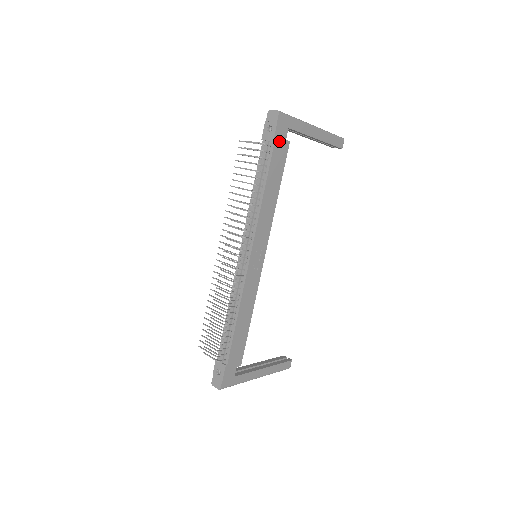
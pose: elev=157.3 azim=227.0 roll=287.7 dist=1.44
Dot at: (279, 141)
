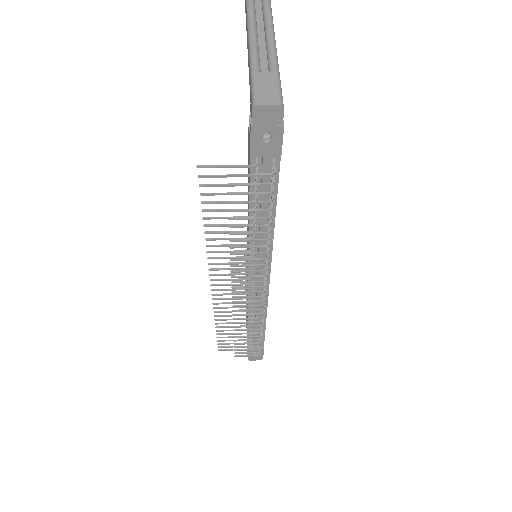
Dot at: occluded
